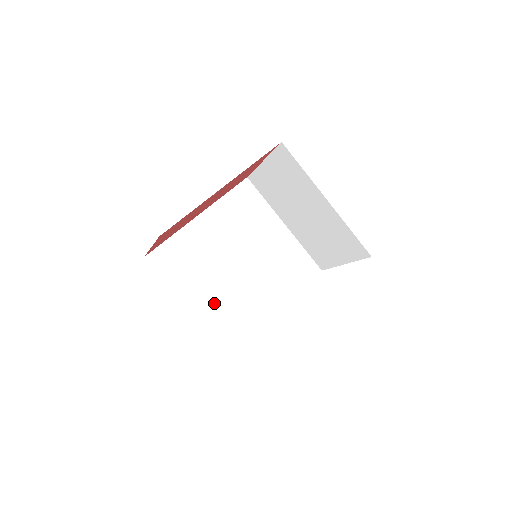
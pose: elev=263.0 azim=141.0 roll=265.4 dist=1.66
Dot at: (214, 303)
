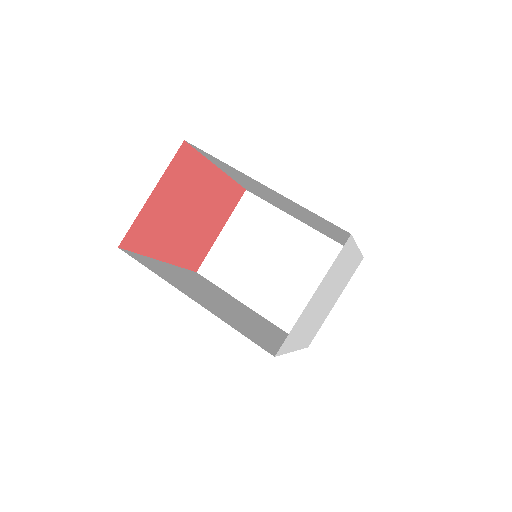
Dot at: (217, 310)
